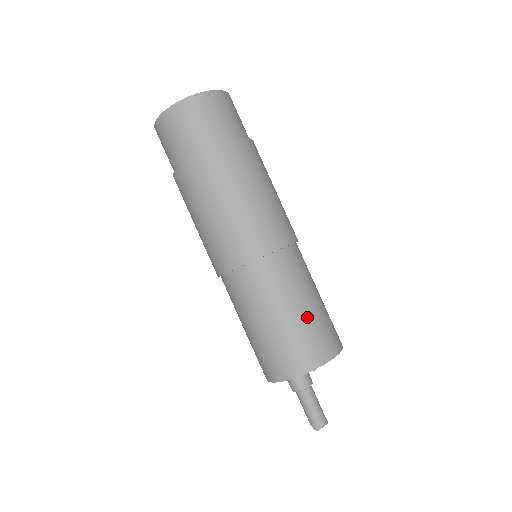
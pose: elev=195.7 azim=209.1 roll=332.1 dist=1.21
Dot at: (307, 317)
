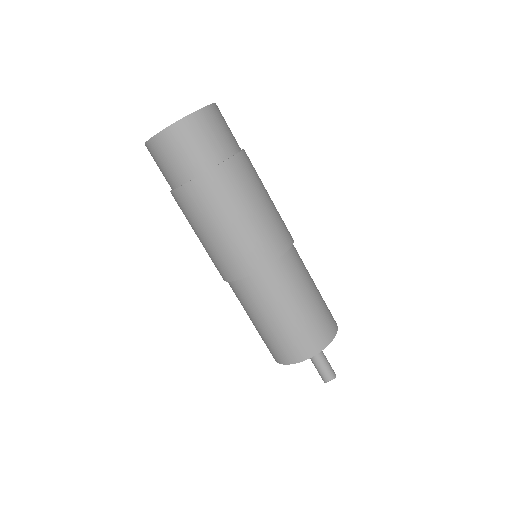
Dot at: (286, 326)
